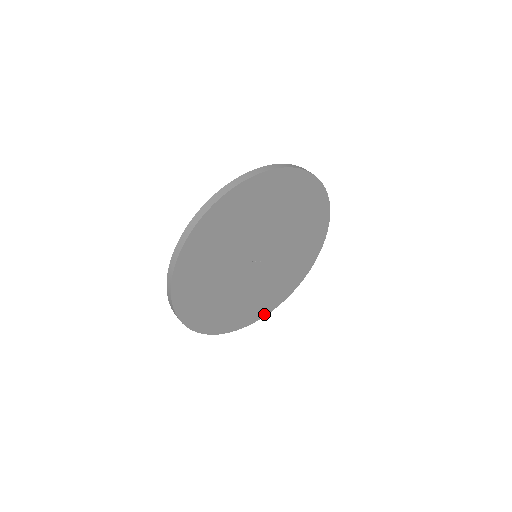
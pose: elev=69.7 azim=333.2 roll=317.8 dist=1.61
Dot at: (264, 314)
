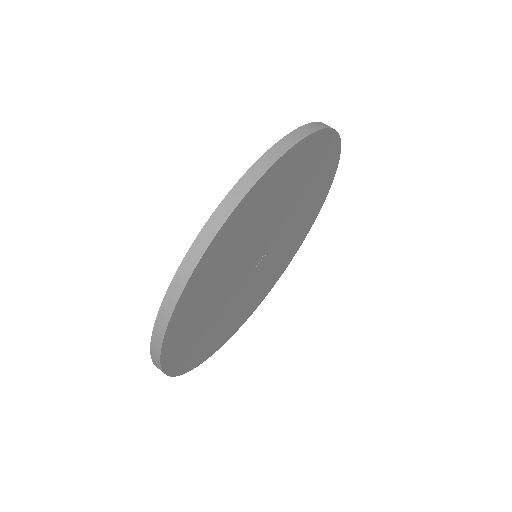
Dot at: (301, 243)
